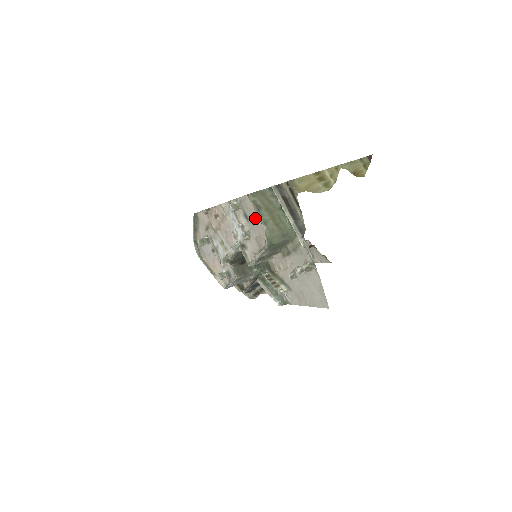
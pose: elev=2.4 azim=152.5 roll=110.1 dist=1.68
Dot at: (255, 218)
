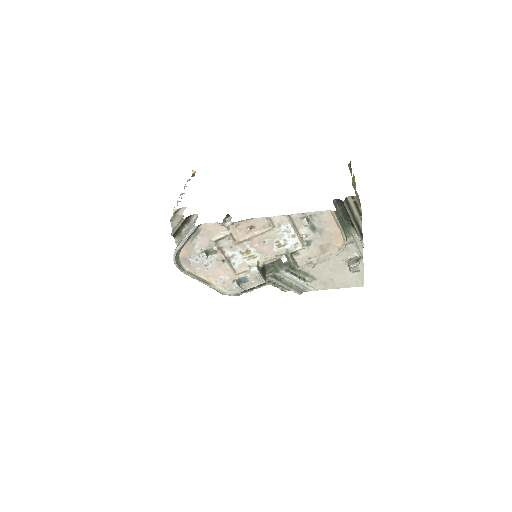
Dot at: (330, 229)
